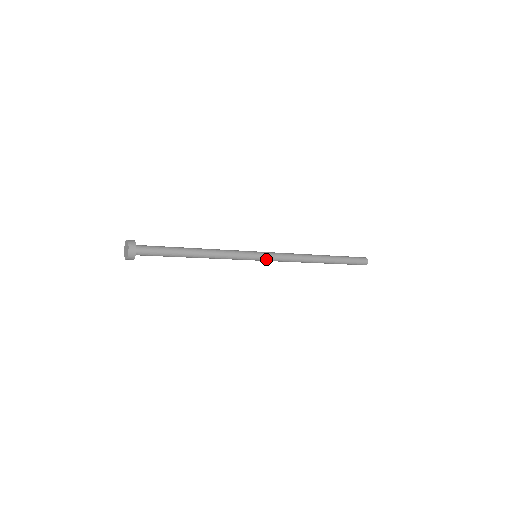
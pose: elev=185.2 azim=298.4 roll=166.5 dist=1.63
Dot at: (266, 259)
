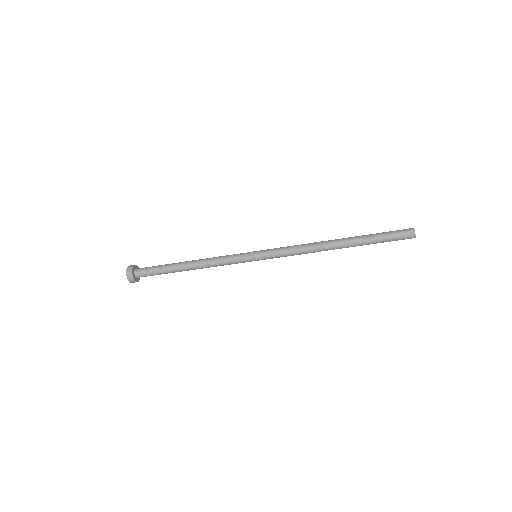
Dot at: (266, 258)
